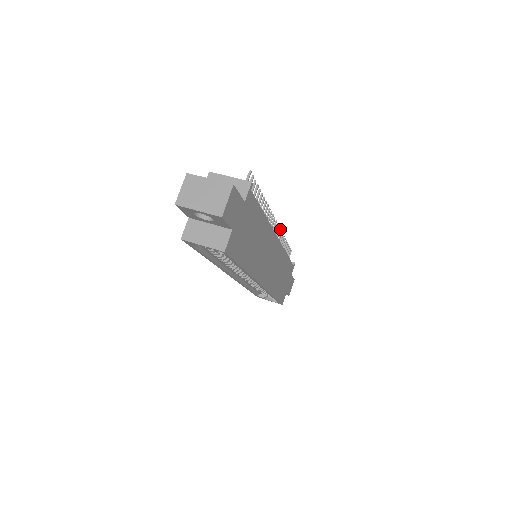
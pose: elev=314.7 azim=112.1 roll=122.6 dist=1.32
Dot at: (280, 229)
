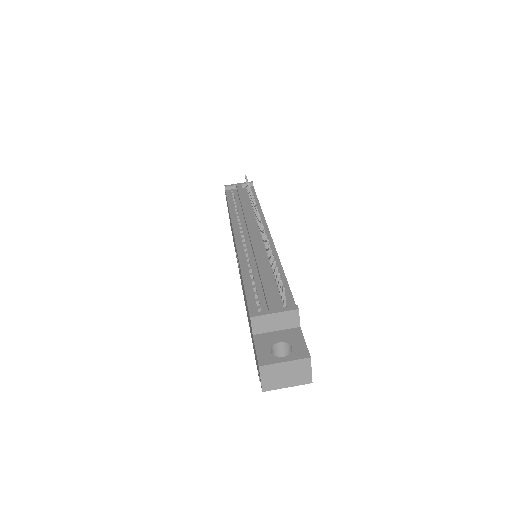
Dot at: (256, 207)
